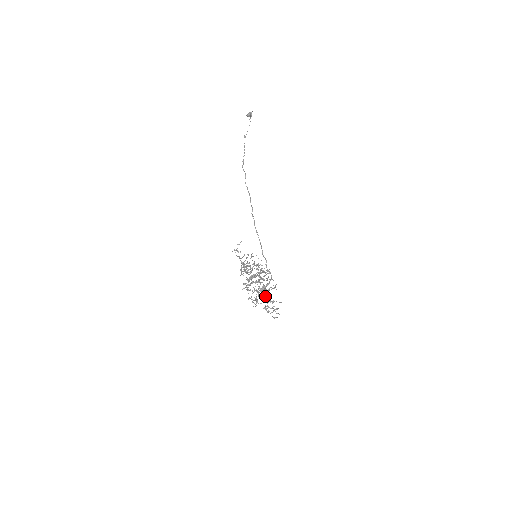
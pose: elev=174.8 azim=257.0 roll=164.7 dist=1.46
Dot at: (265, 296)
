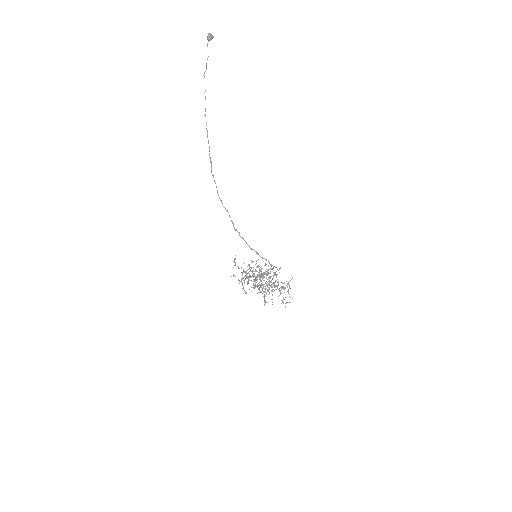
Dot at: (277, 282)
